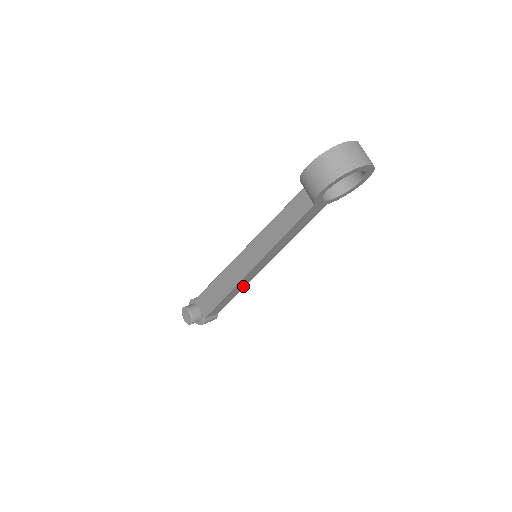
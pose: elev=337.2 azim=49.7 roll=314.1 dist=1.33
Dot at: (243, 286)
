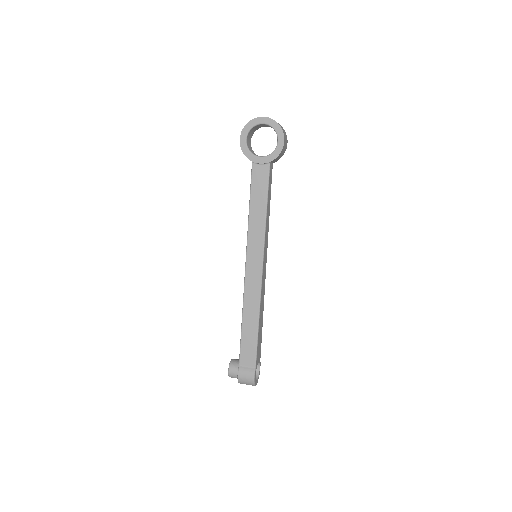
Dot at: (257, 303)
